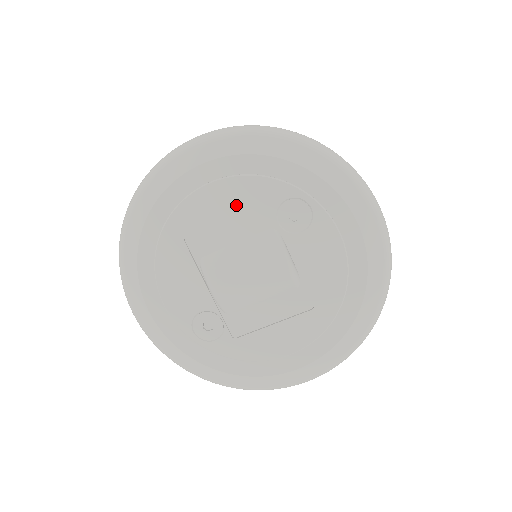
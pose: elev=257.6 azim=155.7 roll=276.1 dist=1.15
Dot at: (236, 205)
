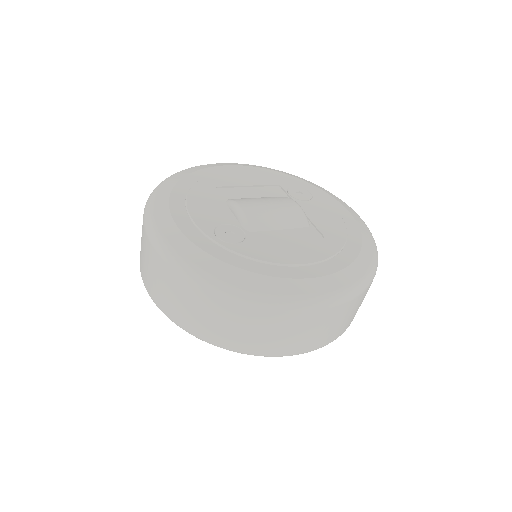
Dot at: (257, 182)
